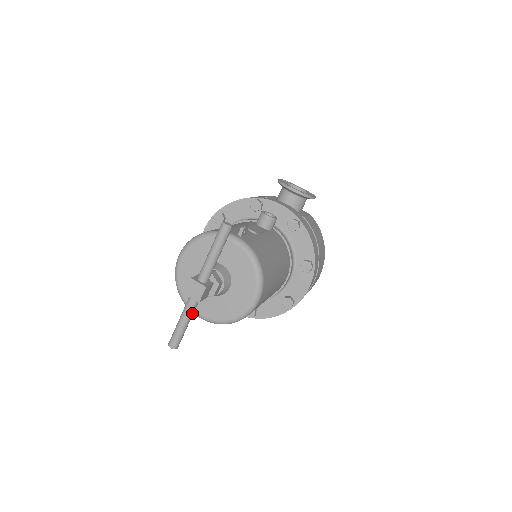
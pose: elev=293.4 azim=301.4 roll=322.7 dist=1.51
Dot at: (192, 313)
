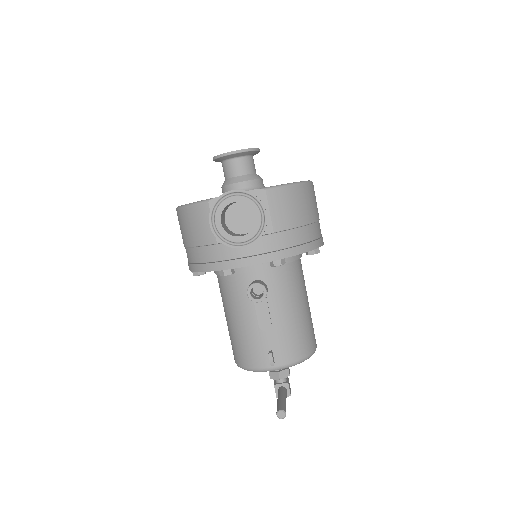
Dot at: occluded
